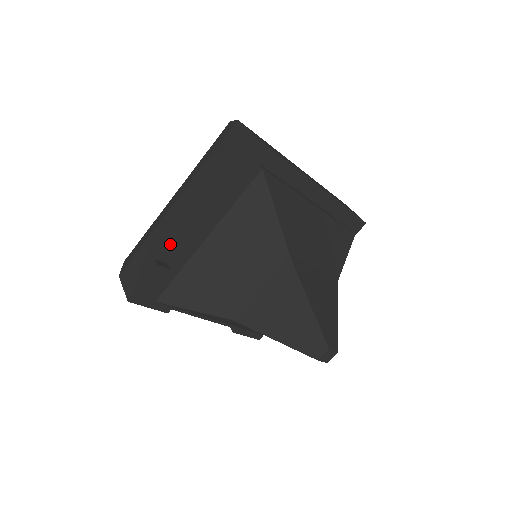
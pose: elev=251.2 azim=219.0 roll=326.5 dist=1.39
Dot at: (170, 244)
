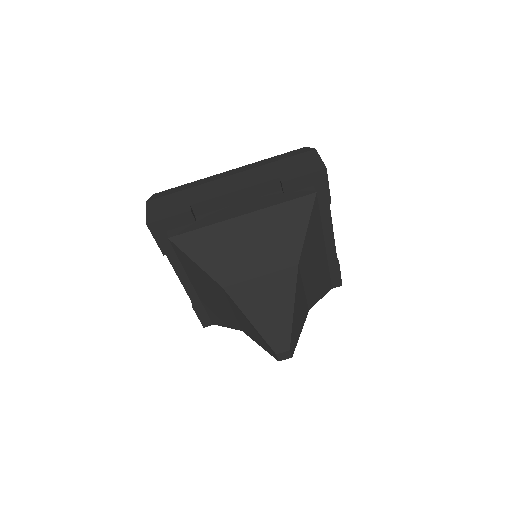
Dot at: (210, 202)
